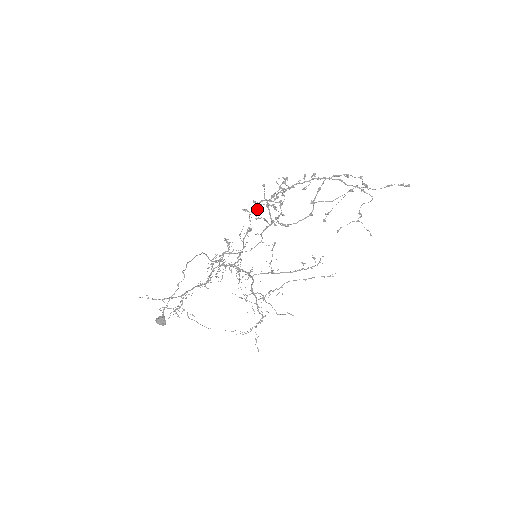
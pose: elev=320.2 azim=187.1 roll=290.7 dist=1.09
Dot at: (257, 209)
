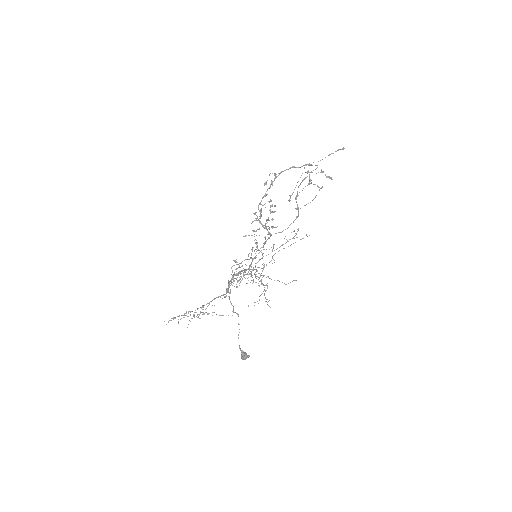
Dot at: (253, 230)
